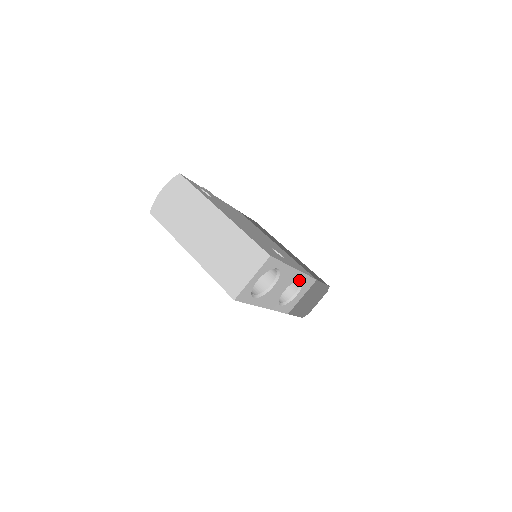
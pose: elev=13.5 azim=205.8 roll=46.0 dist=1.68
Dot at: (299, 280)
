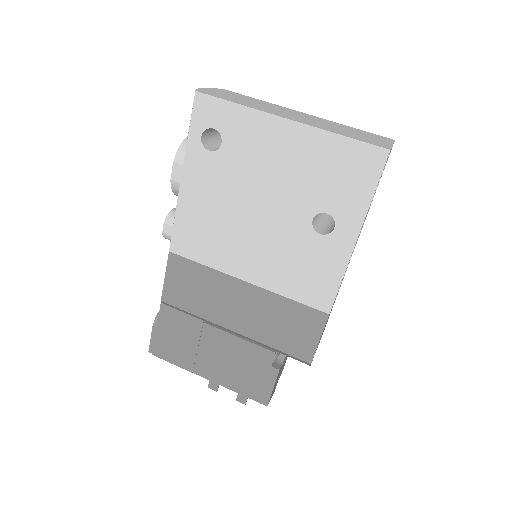
Dot at: occluded
